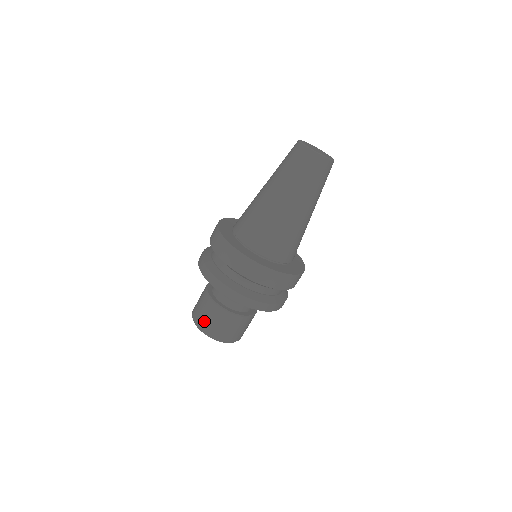
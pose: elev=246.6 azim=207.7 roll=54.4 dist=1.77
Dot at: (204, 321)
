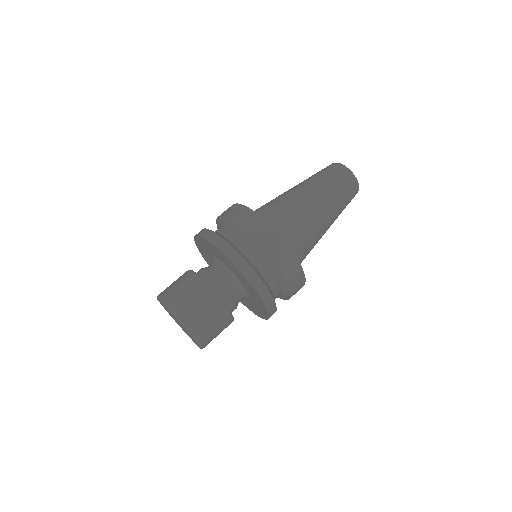
Dot at: (168, 288)
